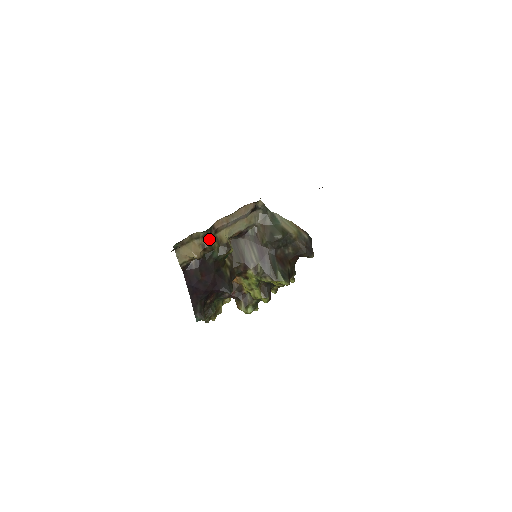
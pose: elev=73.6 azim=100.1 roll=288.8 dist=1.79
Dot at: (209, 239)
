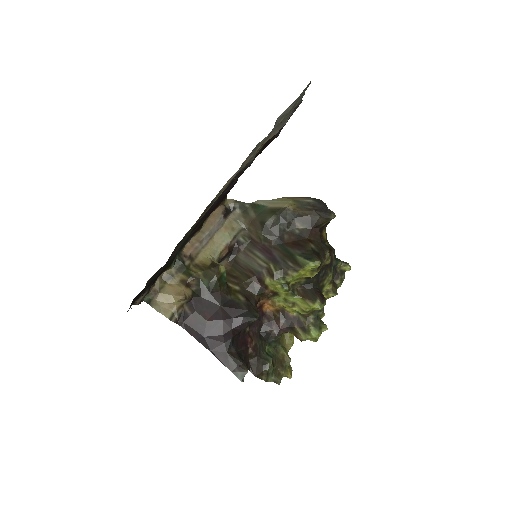
Dot at: (187, 271)
